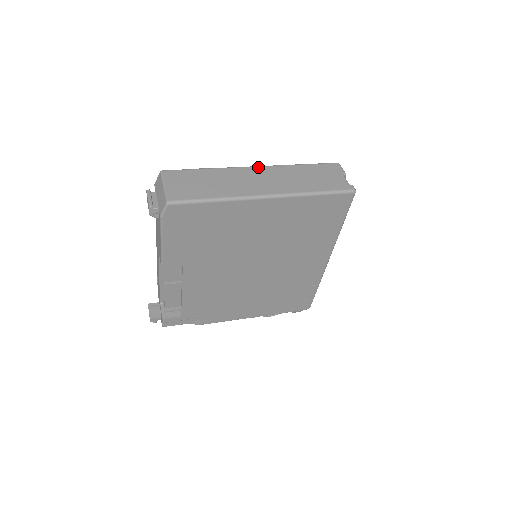
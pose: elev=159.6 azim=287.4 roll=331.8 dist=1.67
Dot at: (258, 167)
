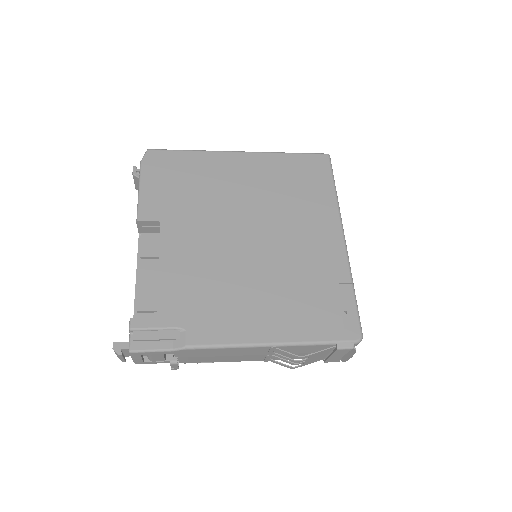
Dot at: occluded
